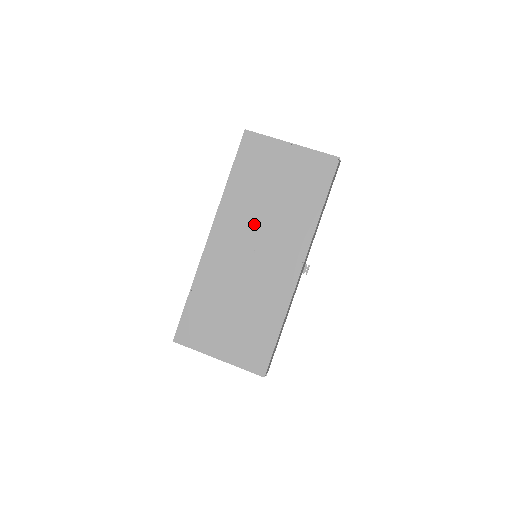
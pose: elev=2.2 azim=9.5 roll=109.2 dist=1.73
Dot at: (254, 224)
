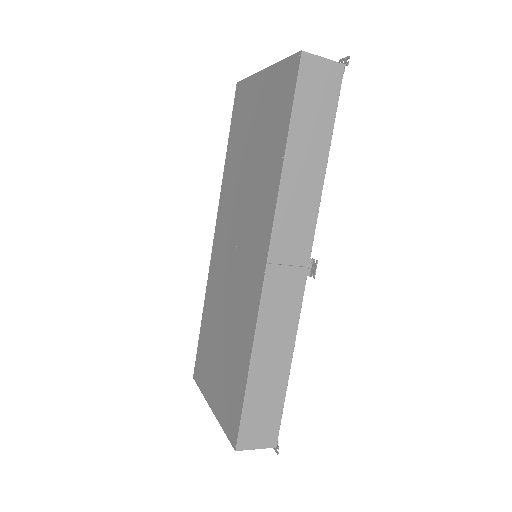
Dot at: (237, 208)
